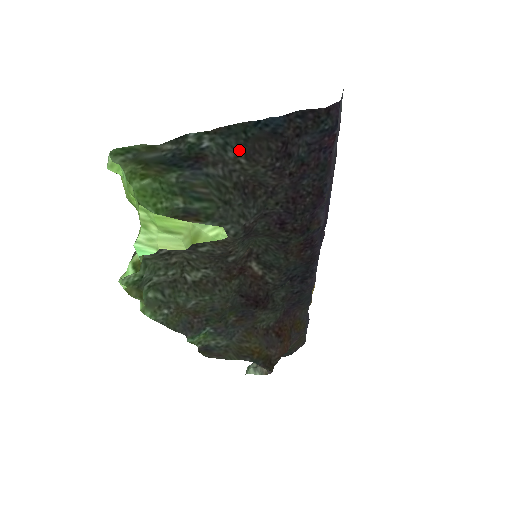
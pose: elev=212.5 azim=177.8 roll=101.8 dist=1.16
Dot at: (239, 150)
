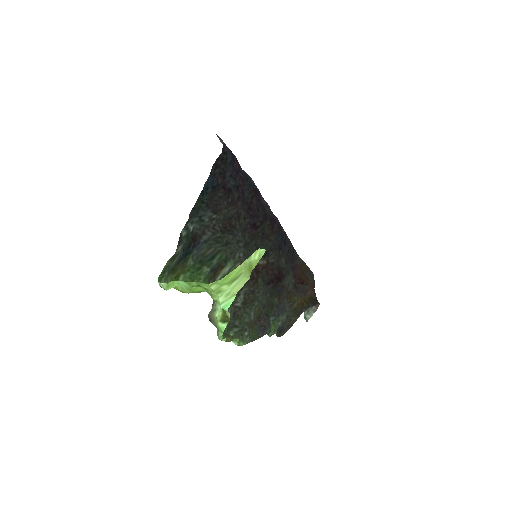
Dot at: (208, 213)
